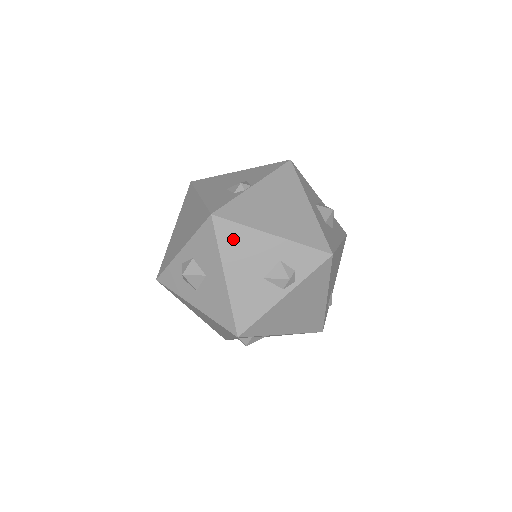
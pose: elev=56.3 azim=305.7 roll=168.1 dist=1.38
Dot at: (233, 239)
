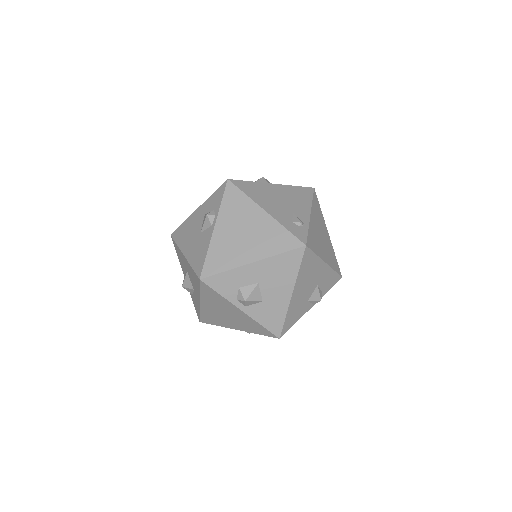
Dot at: (182, 233)
